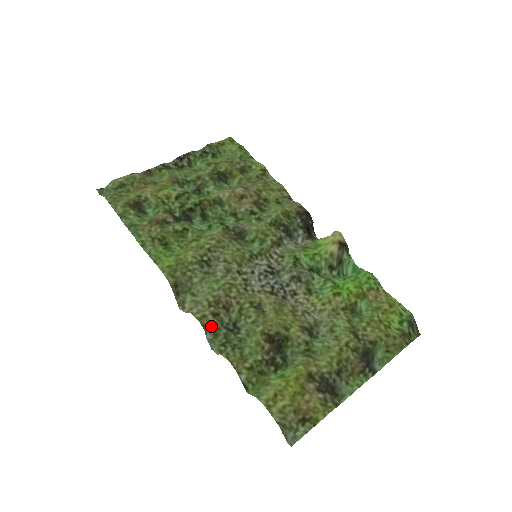
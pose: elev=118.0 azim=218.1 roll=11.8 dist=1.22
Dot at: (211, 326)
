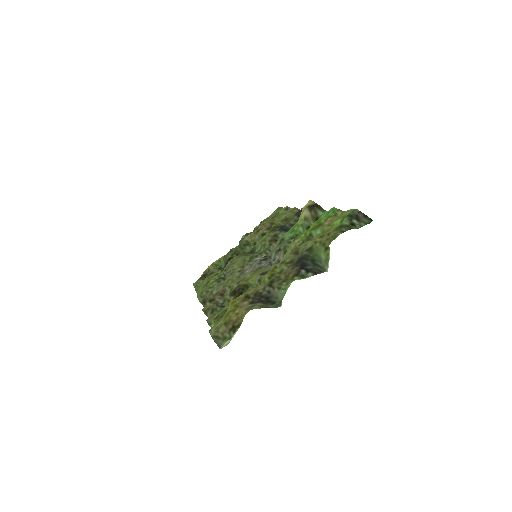
Dot at: (210, 309)
